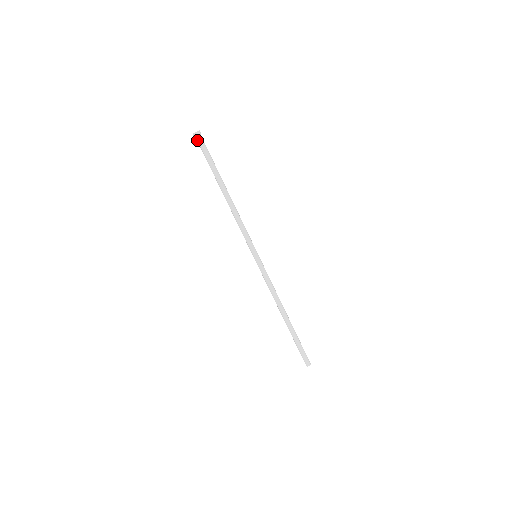
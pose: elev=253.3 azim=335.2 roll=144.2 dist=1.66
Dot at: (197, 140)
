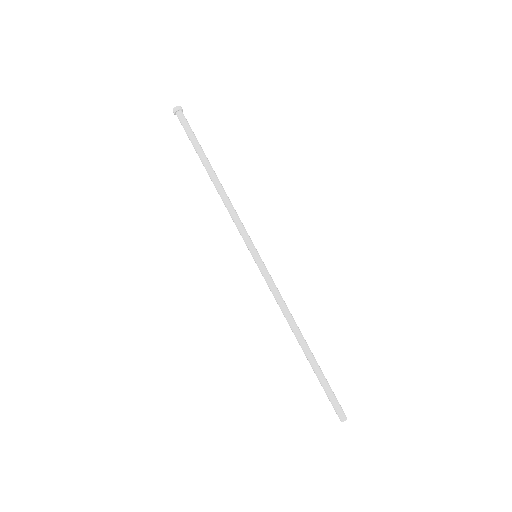
Dot at: (179, 115)
